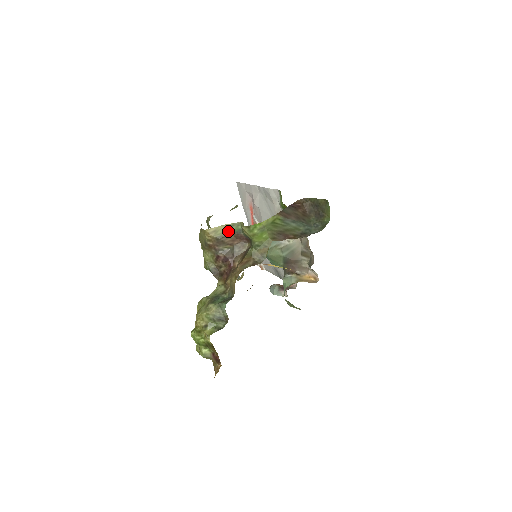
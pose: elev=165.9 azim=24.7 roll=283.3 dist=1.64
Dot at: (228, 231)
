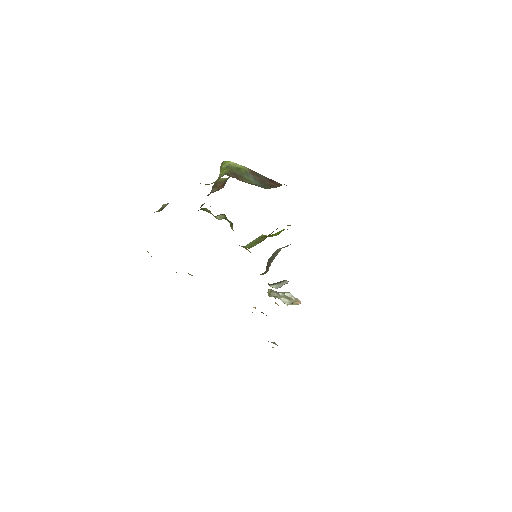
Dot at: (224, 180)
